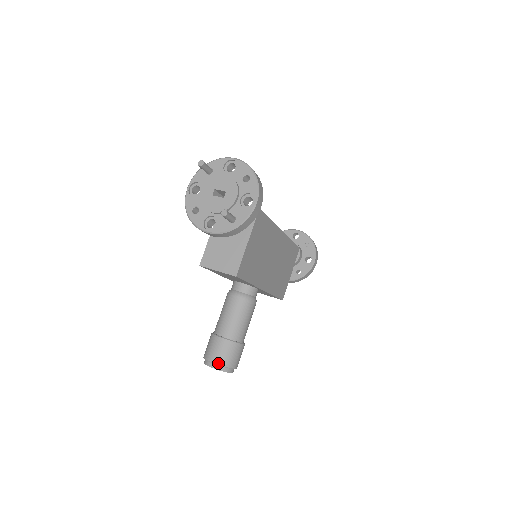
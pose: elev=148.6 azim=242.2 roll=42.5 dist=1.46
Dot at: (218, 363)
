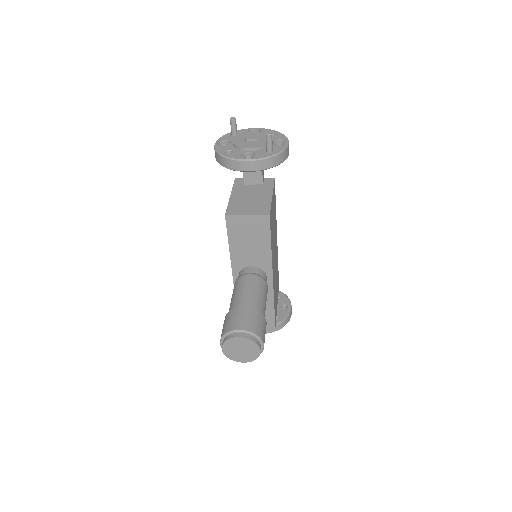
Dot at: (247, 330)
